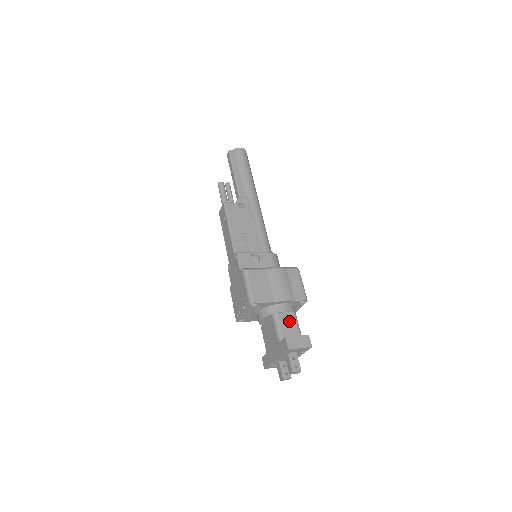
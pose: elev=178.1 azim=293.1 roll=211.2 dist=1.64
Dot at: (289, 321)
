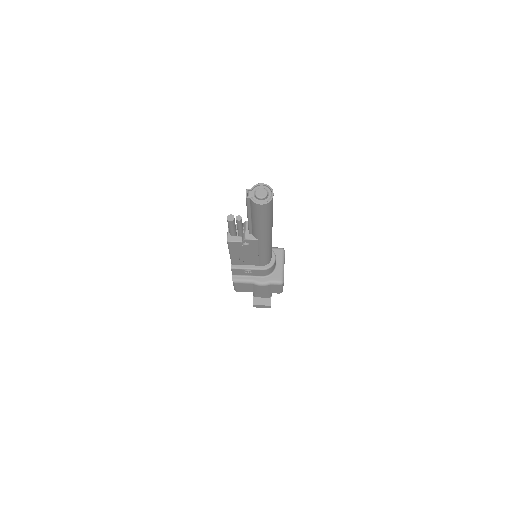
Dot at: occluded
